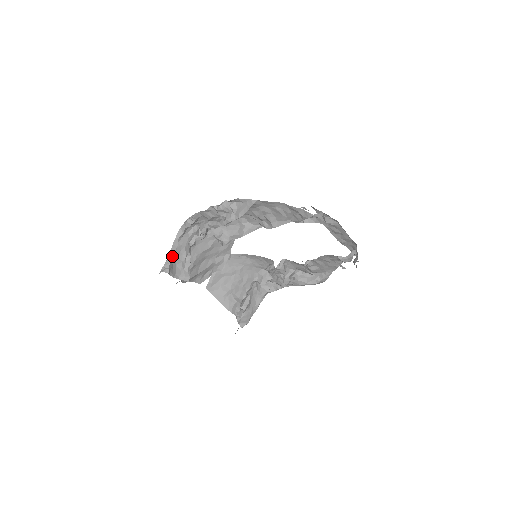
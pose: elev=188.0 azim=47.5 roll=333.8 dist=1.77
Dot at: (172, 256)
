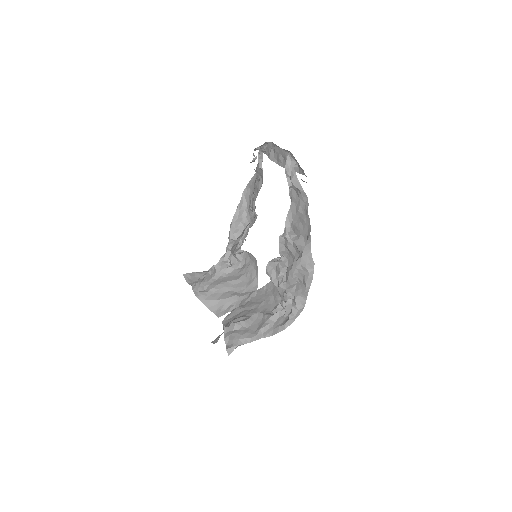
Dot at: (199, 273)
